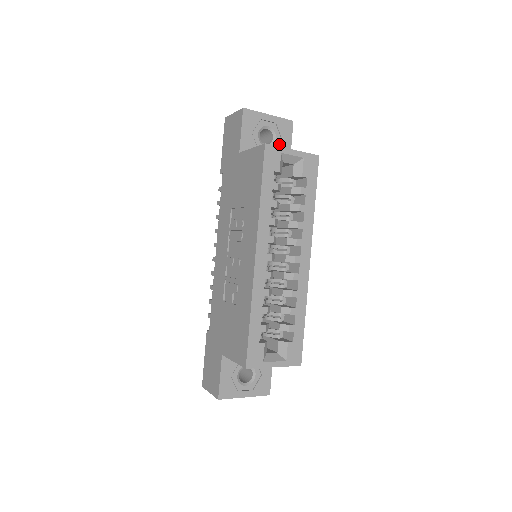
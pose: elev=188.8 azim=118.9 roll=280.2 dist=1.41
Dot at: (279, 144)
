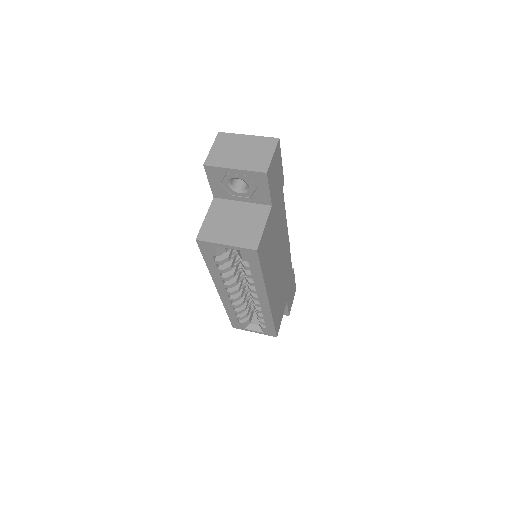
Dot at: (254, 191)
